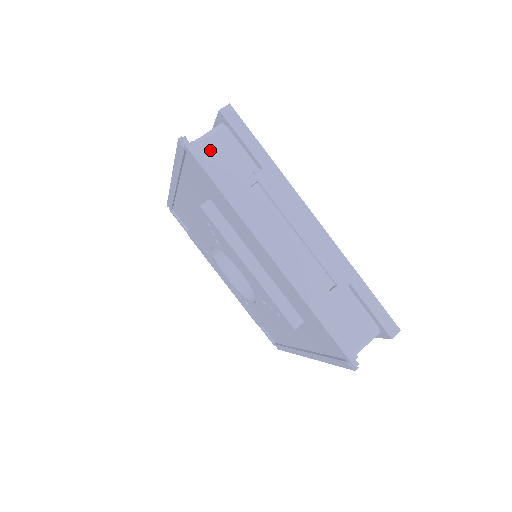
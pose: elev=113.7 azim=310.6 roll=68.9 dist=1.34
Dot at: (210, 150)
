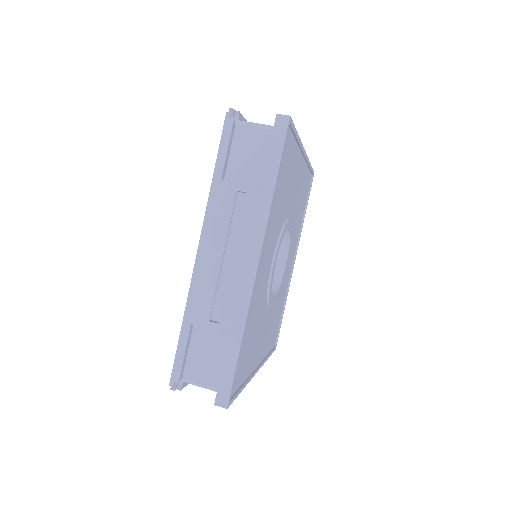
Dot at: (244, 138)
